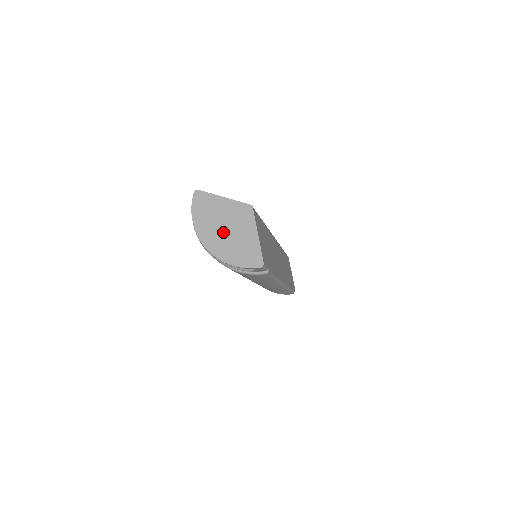
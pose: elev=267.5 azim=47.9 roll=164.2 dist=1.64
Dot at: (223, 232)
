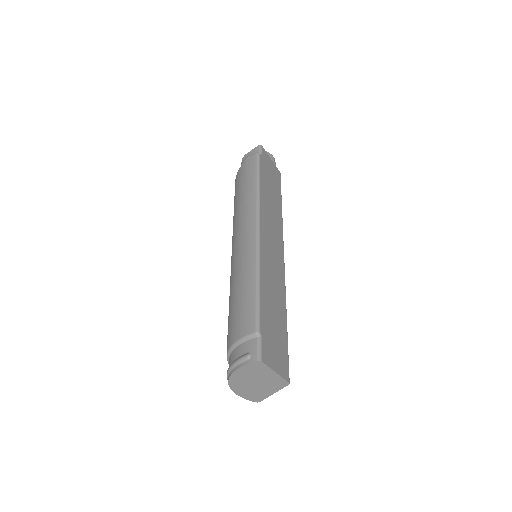
Dot at: (252, 384)
